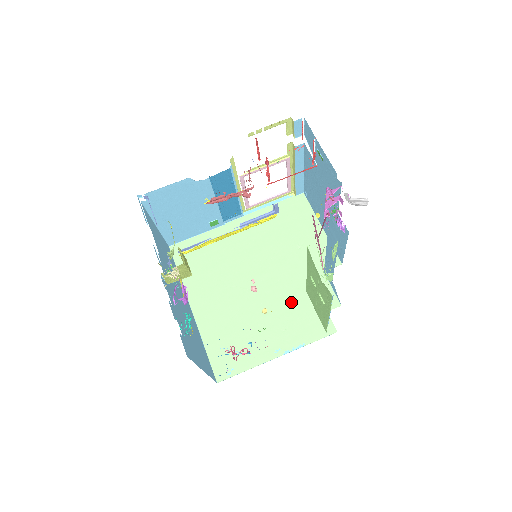
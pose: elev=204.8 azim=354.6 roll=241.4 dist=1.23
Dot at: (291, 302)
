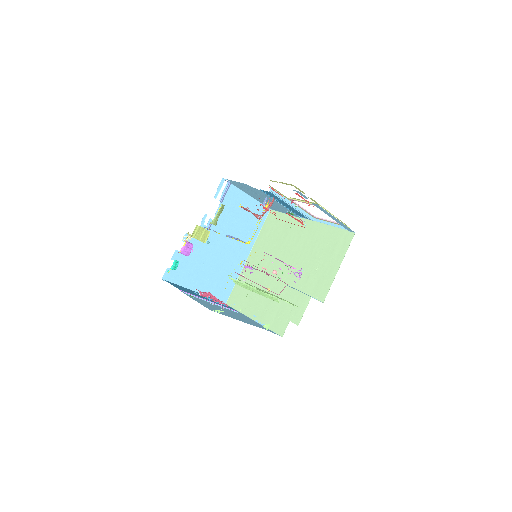
Dot at: (282, 298)
